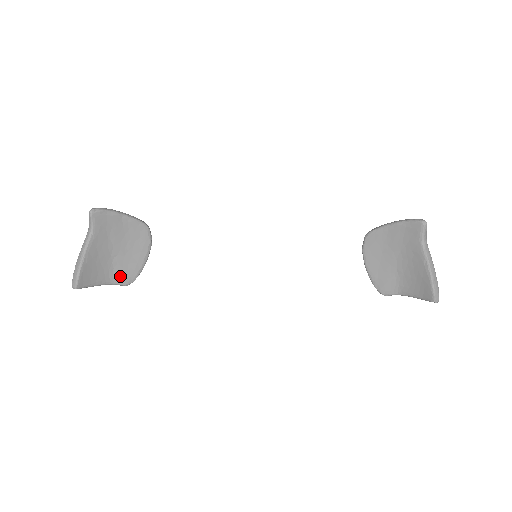
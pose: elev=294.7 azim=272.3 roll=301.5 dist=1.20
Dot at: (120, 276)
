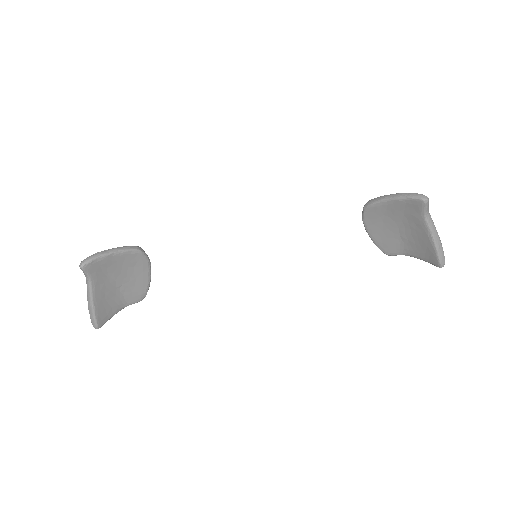
Dot at: (132, 298)
